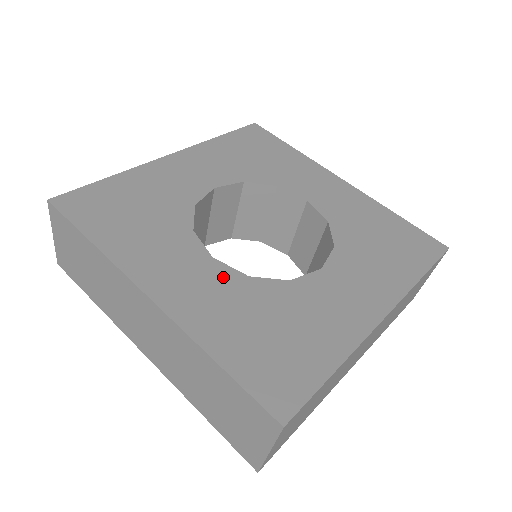
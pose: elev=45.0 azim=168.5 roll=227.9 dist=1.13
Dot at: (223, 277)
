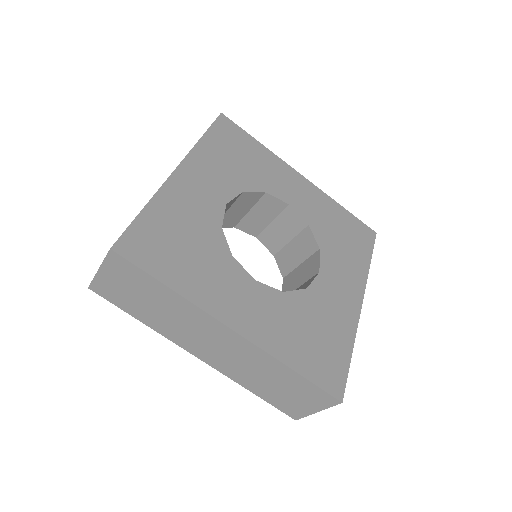
Dot at: (270, 298)
